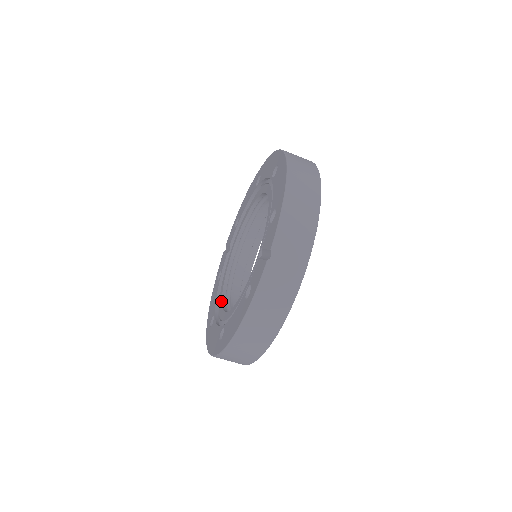
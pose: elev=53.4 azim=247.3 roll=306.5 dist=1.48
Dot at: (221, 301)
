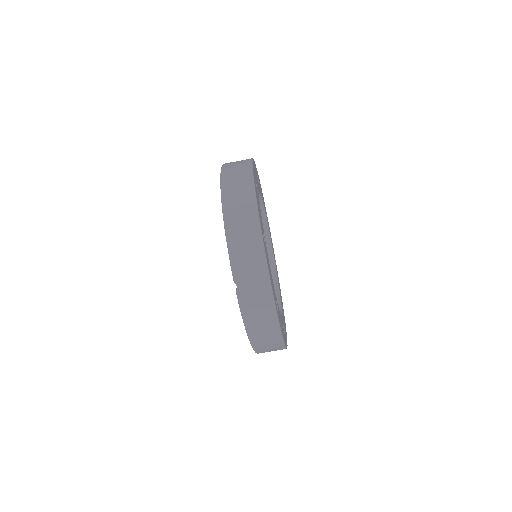
Dot at: occluded
